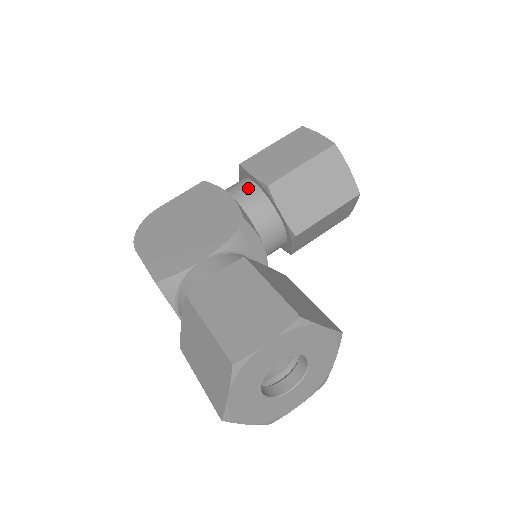
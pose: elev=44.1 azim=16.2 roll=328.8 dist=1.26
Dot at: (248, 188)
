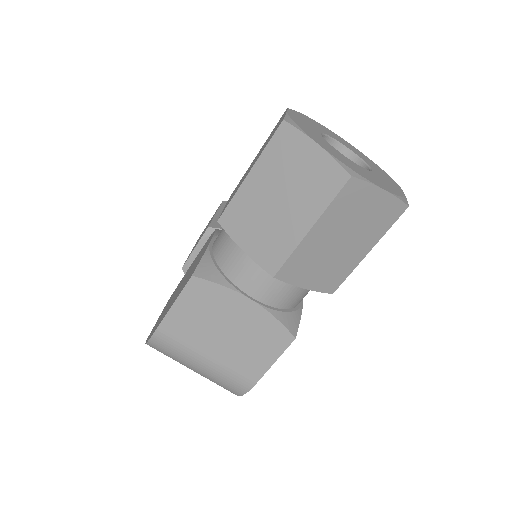
Dot at: occluded
